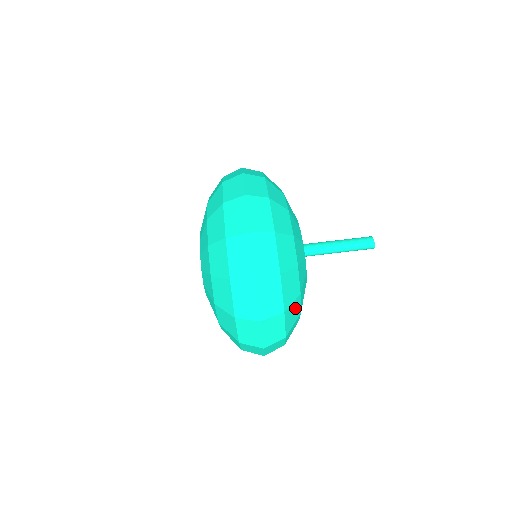
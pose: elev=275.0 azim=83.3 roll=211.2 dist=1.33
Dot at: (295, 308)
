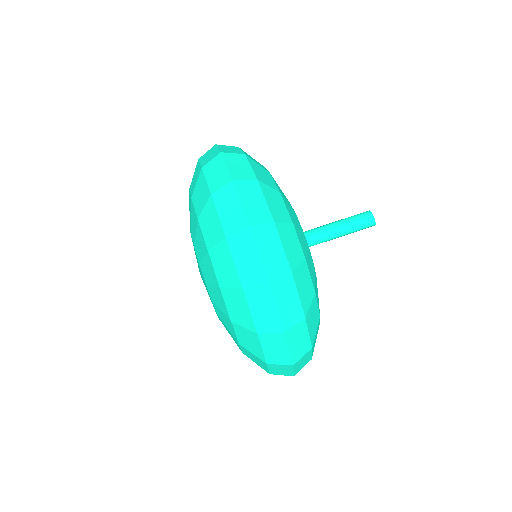
Dot at: occluded
